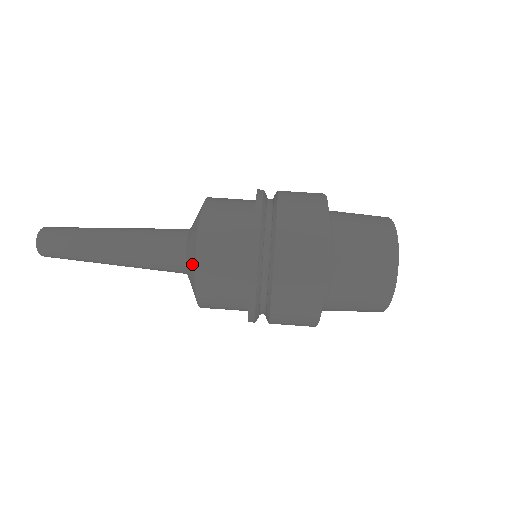
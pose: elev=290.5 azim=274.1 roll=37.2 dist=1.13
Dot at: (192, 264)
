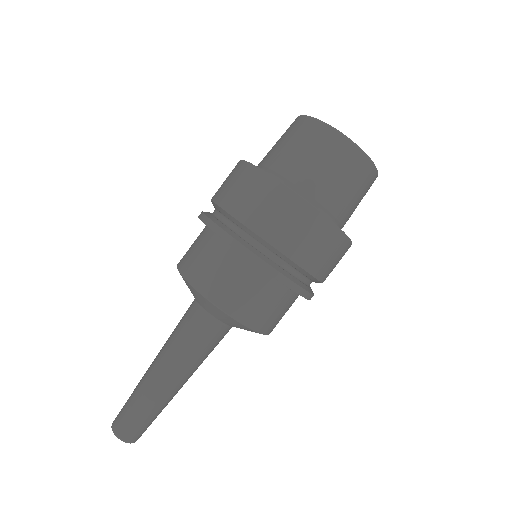
Dot at: (201, 298)
